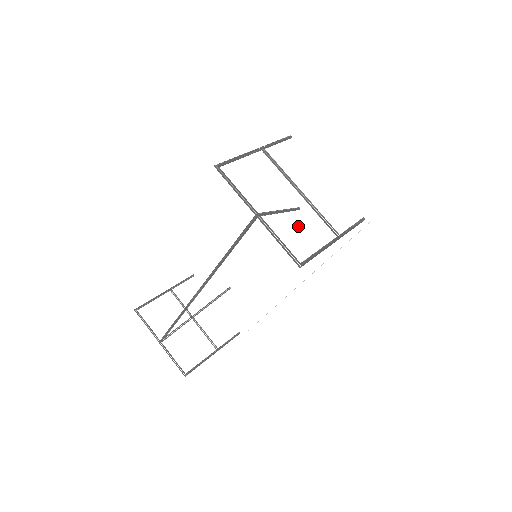
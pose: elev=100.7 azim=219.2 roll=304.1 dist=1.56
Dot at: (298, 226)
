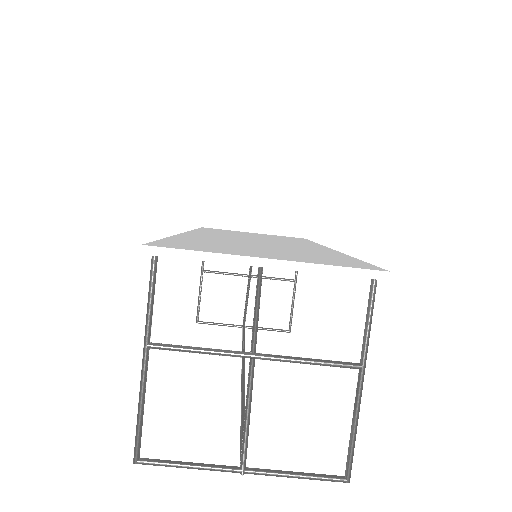
Dot at: occluded
